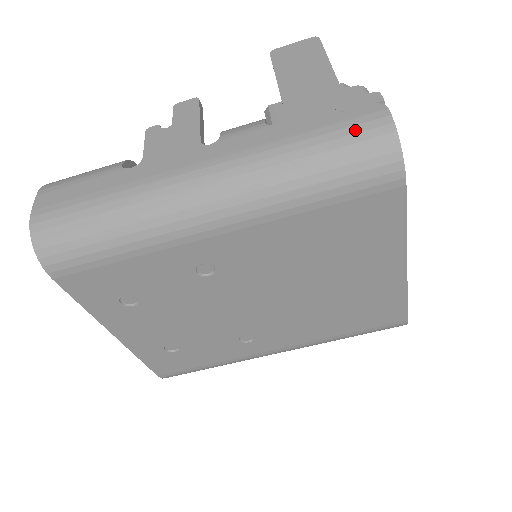
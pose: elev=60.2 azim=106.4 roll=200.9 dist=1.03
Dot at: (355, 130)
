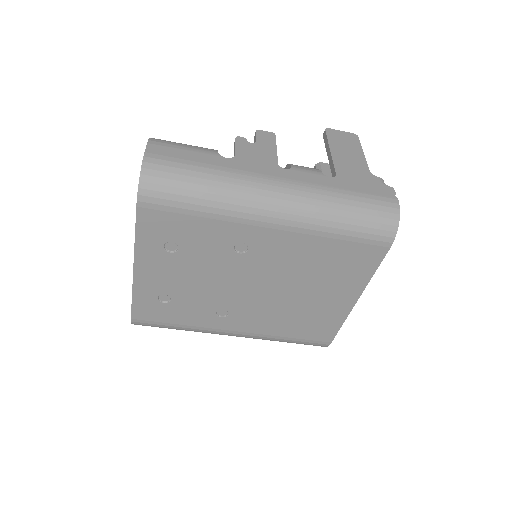
Dot at: (378, 203)
